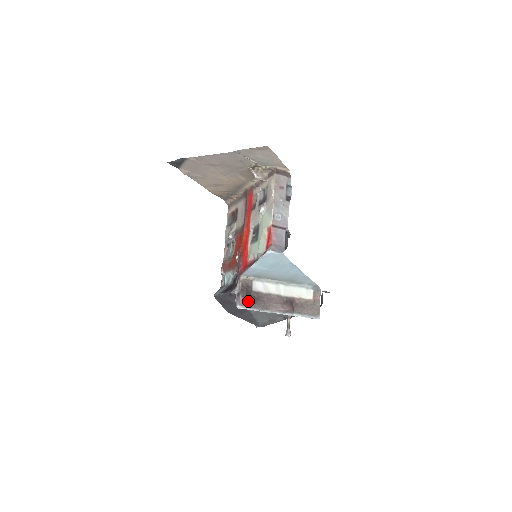
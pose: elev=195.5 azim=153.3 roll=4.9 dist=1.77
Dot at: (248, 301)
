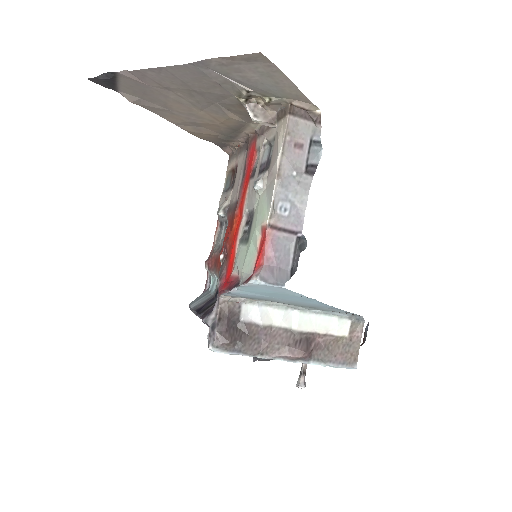
Dot at: (228, 341)
